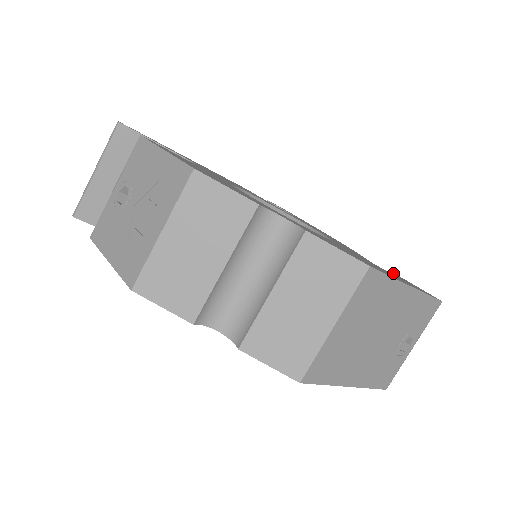
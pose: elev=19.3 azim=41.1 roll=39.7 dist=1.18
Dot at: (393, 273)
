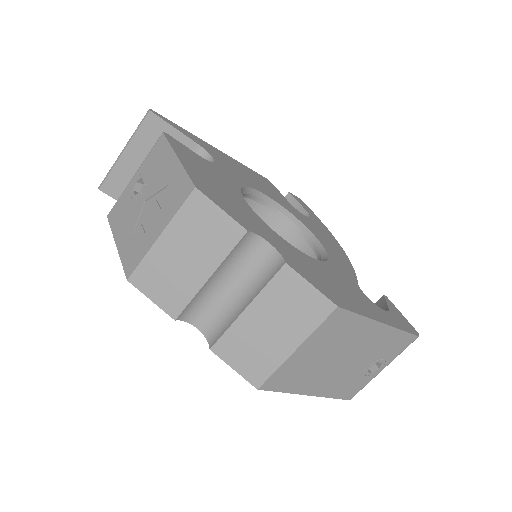
Dot at: (384, 296)
